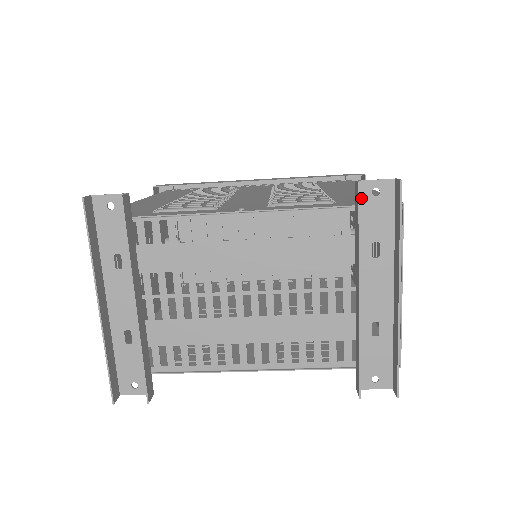
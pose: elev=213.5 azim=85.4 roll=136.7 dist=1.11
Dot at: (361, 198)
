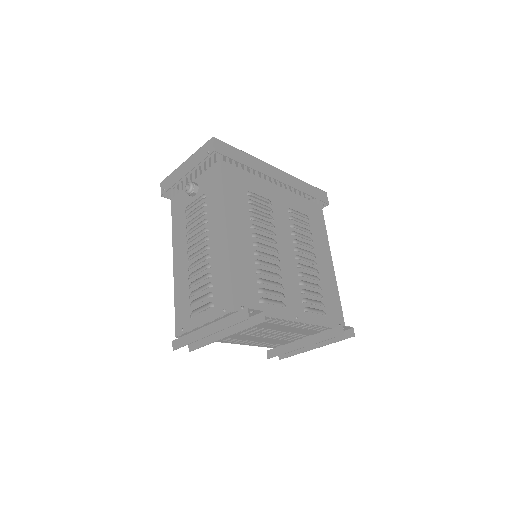
Dot at: (337, 328)
